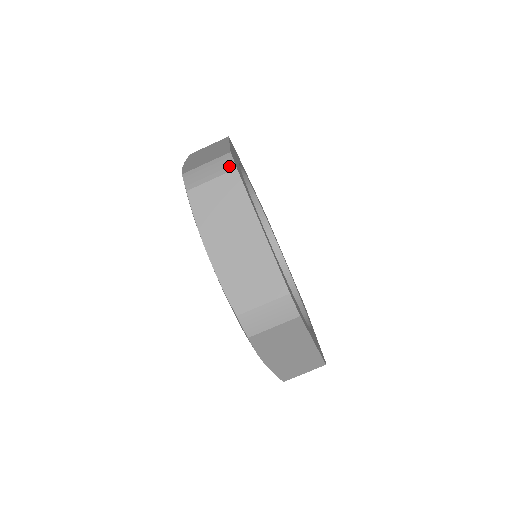
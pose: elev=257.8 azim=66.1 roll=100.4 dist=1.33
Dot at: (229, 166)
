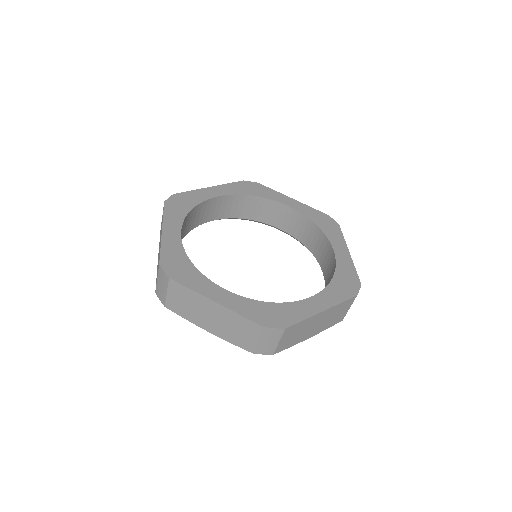
Dot at: (165, 278)
